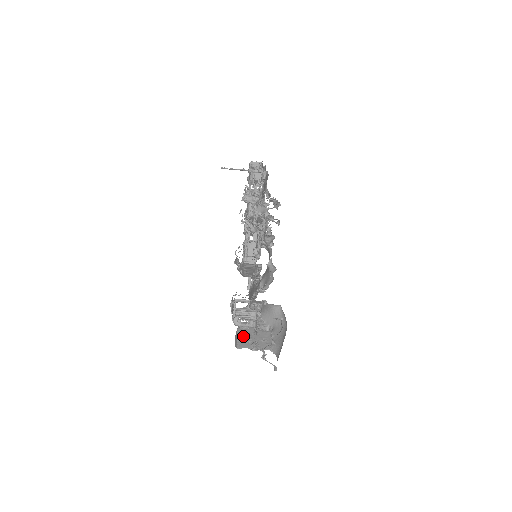
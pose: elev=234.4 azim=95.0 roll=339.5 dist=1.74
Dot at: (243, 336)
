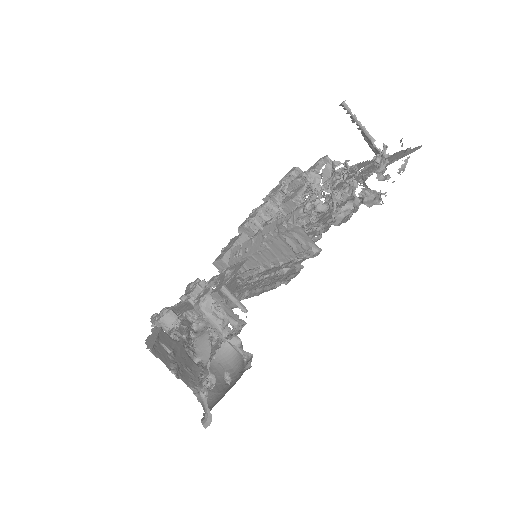
Dot at: (165, 343)
